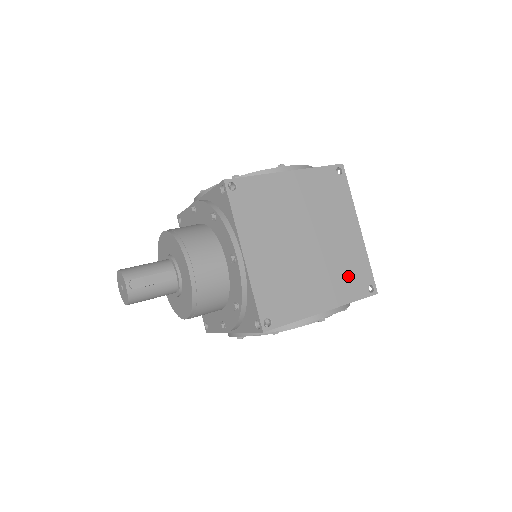
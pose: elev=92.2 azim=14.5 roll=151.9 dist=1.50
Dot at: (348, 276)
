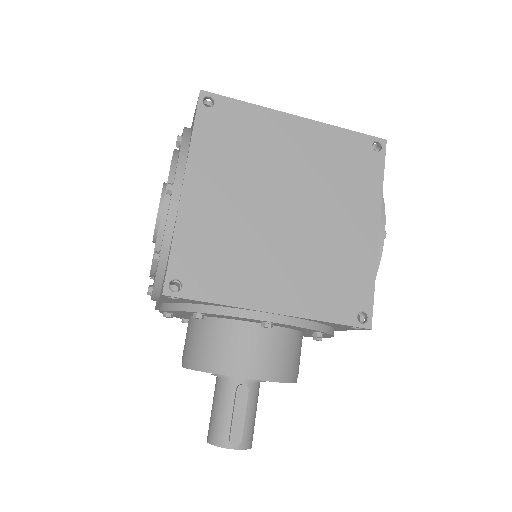
Dot at: (350, 172)
